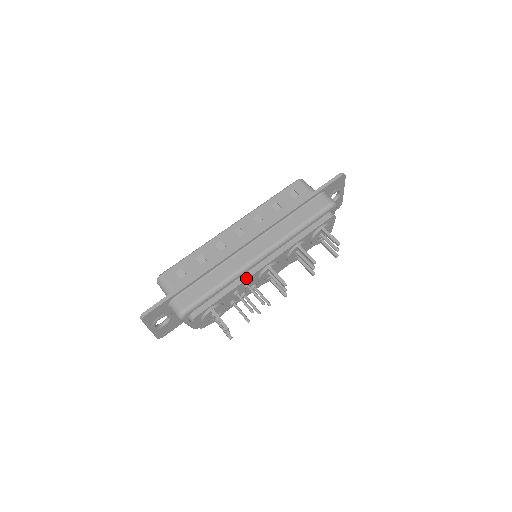
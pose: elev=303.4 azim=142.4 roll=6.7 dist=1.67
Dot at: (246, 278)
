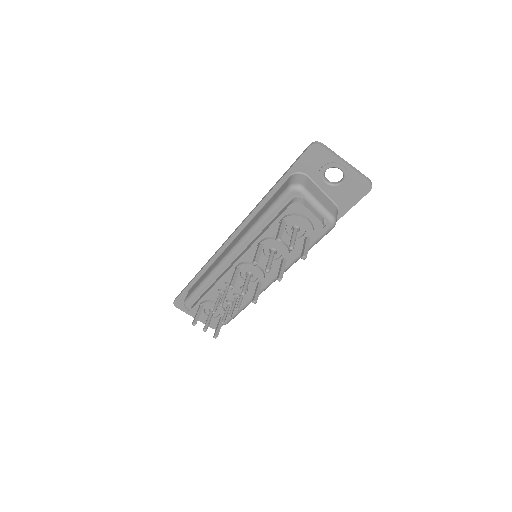
Dot at: (221, 277)
